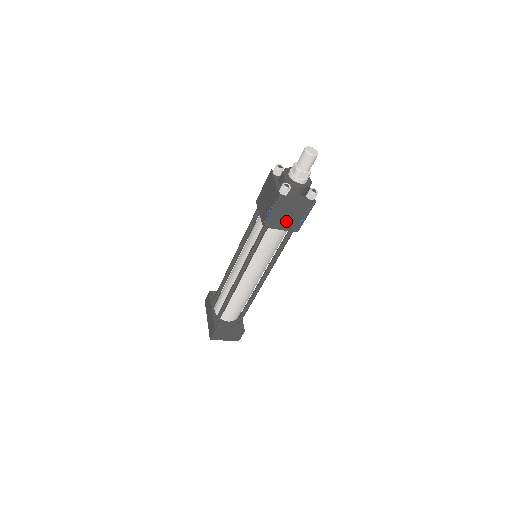
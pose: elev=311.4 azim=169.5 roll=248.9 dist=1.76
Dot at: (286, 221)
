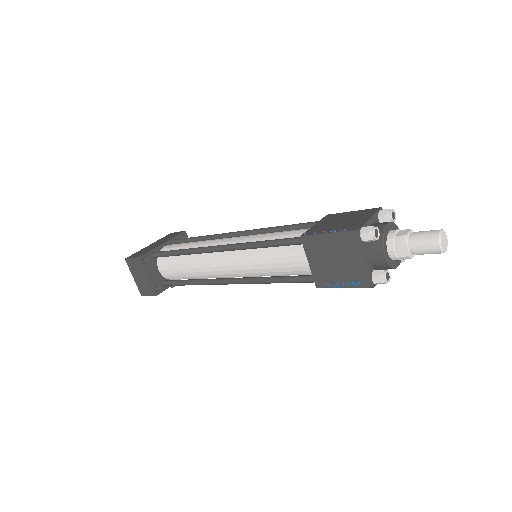
Dot at: (325, 262)
